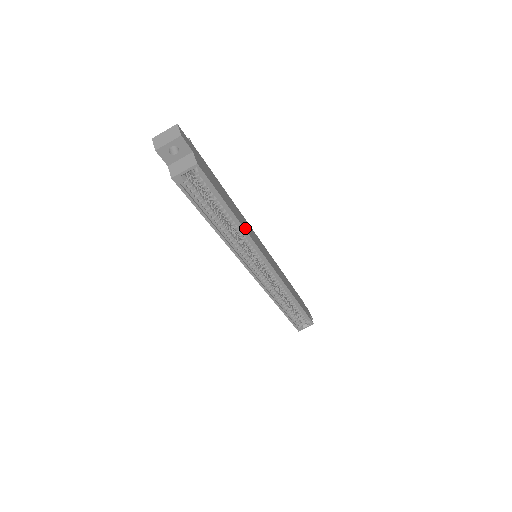
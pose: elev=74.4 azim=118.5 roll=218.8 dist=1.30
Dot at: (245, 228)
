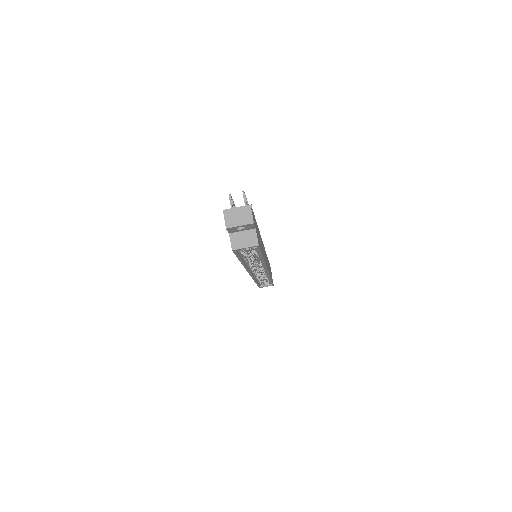
Dot at: (264, 259)
